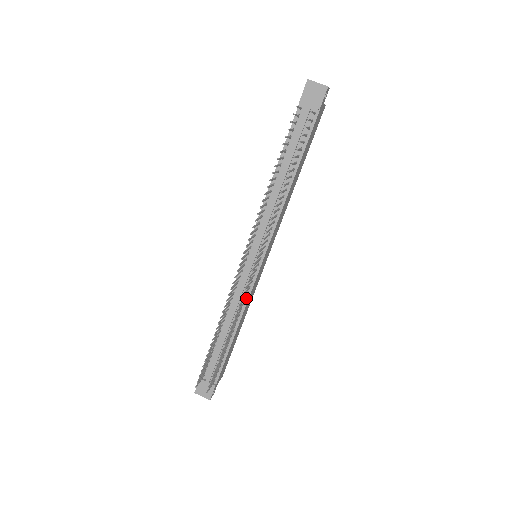
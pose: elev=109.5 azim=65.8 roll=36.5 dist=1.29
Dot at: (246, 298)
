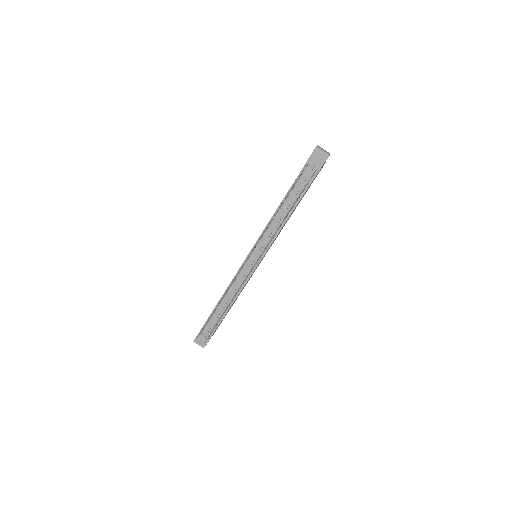
Dot at: (243, 284)
